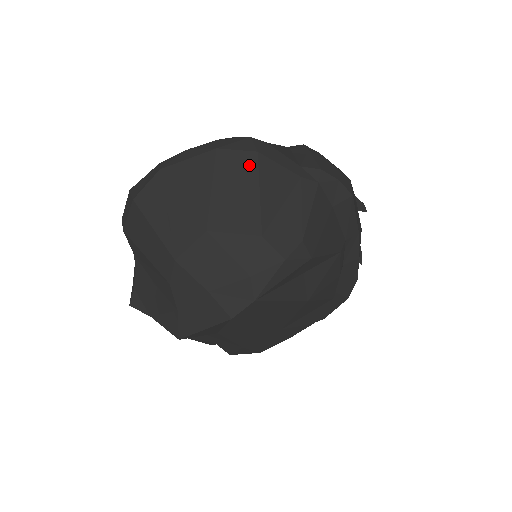
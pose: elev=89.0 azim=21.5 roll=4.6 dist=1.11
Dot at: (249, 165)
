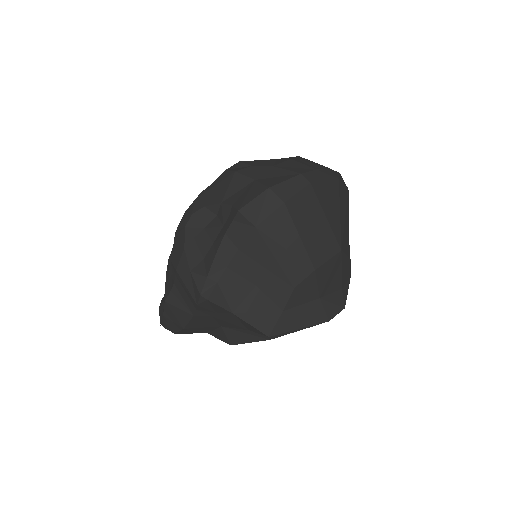
Dot at: (347, 199)
